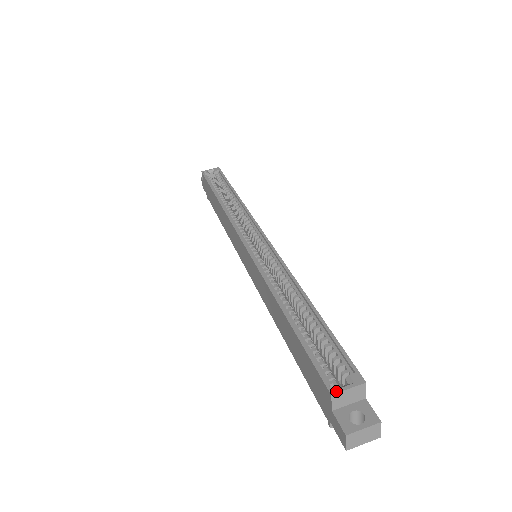
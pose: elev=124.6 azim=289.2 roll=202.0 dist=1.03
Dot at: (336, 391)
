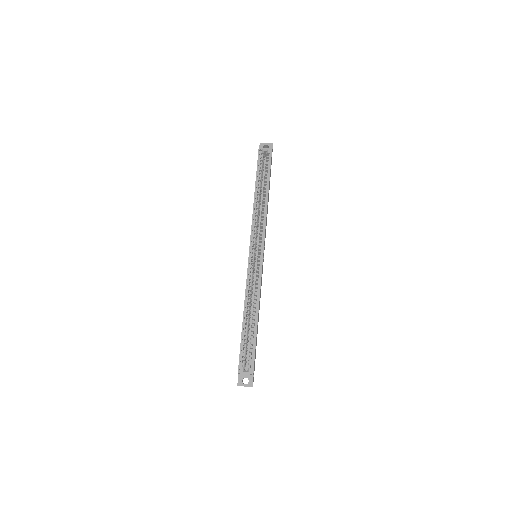
Dot at: (240, 373)
